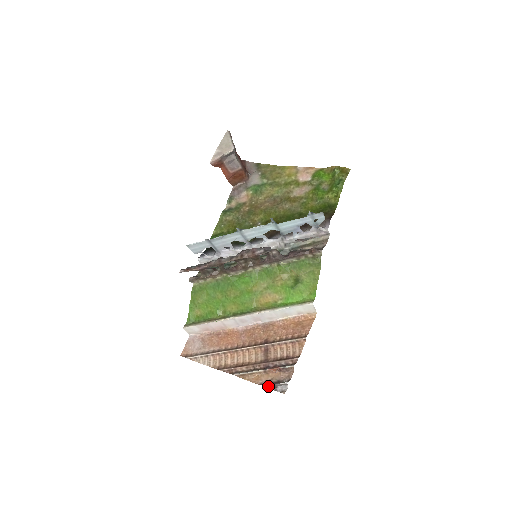
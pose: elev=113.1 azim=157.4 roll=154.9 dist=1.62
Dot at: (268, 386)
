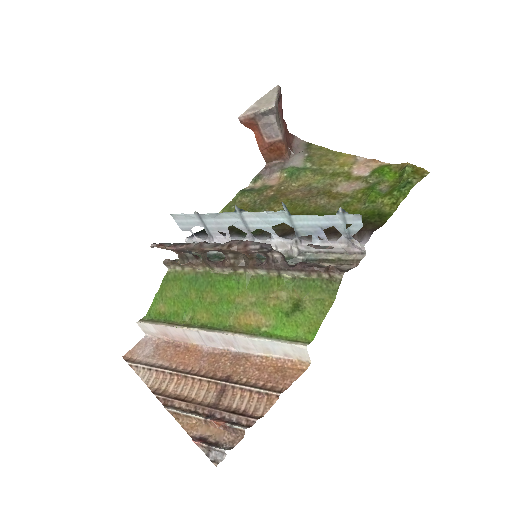
Dot at: (199, 444)
